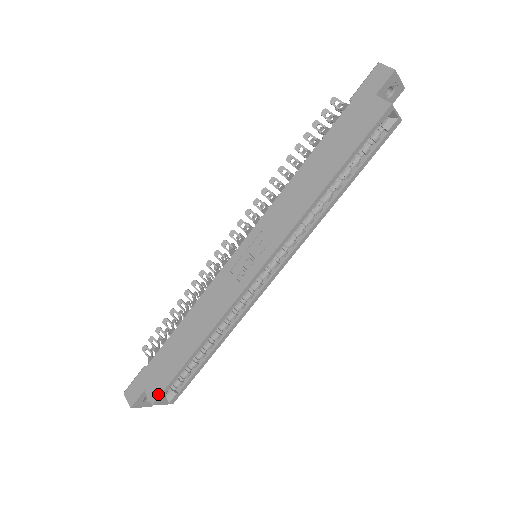
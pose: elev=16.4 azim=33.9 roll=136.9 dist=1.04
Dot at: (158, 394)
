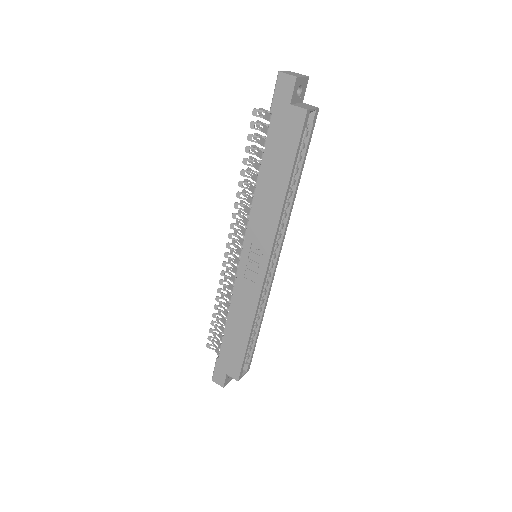
Dot at: (238, 374)
